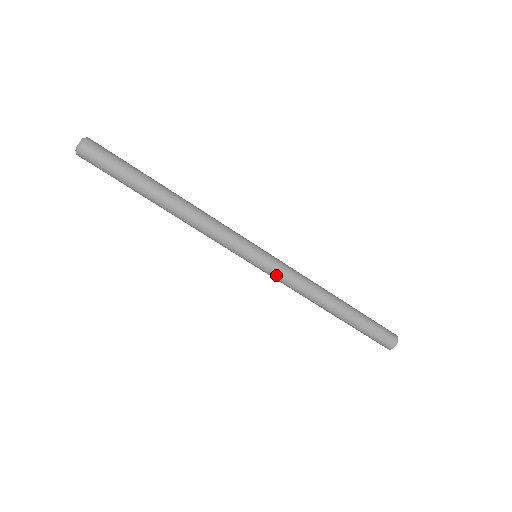
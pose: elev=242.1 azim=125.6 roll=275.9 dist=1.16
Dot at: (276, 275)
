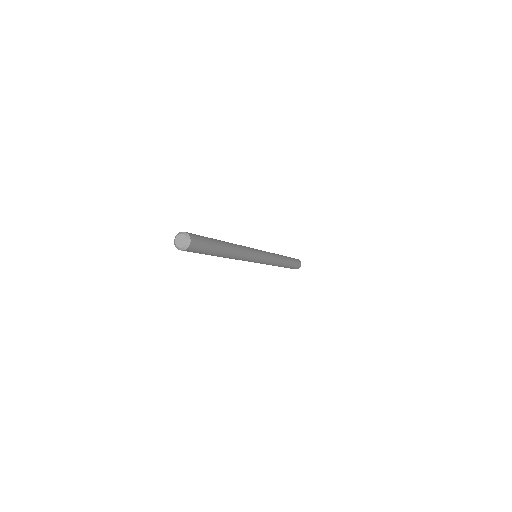
Dot at: occluded
